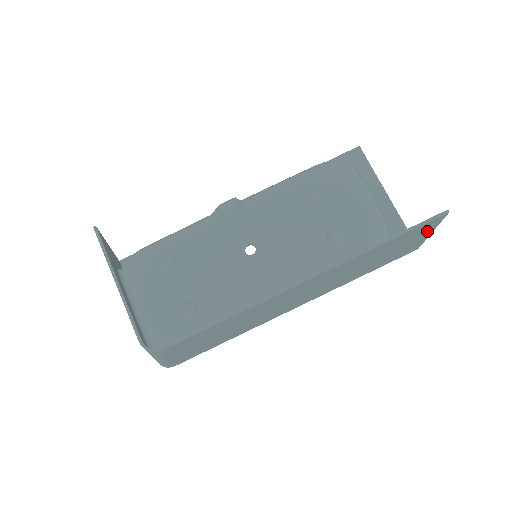
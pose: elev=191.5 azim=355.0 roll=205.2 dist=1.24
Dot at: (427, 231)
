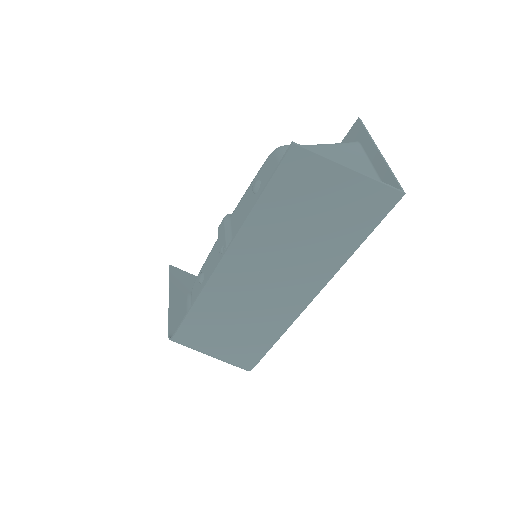
Dot at: (327, 171)
